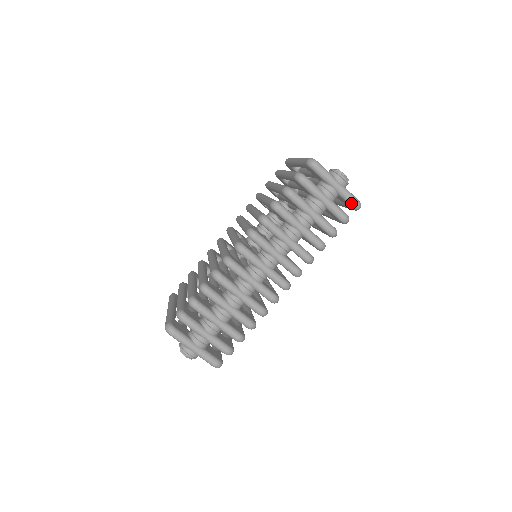
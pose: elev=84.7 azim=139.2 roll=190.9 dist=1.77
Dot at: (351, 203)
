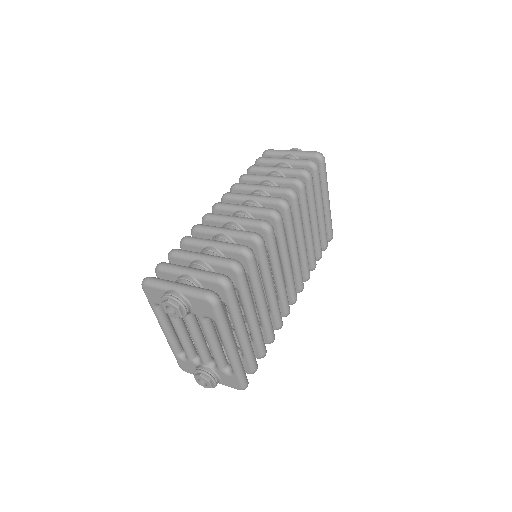
Dot at: (311, 154)
